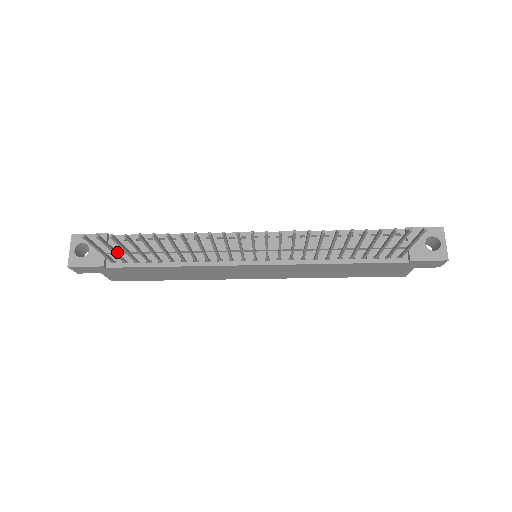
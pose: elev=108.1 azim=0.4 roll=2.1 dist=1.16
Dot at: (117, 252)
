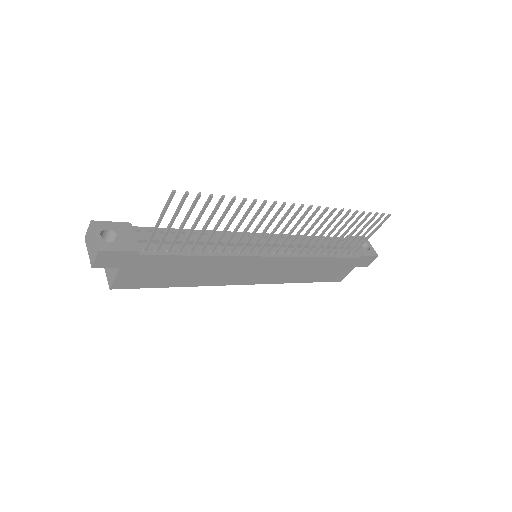
Dot at: (168, 230)
